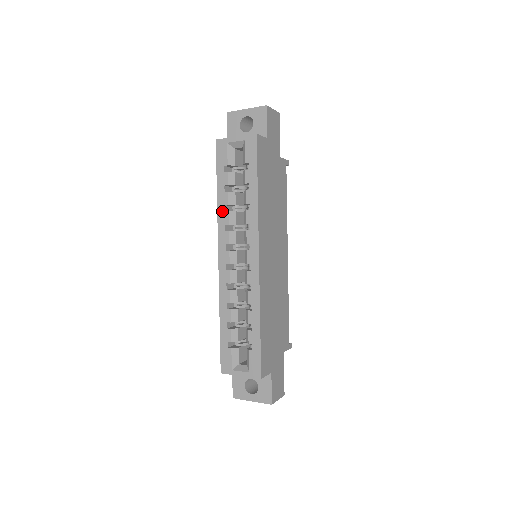
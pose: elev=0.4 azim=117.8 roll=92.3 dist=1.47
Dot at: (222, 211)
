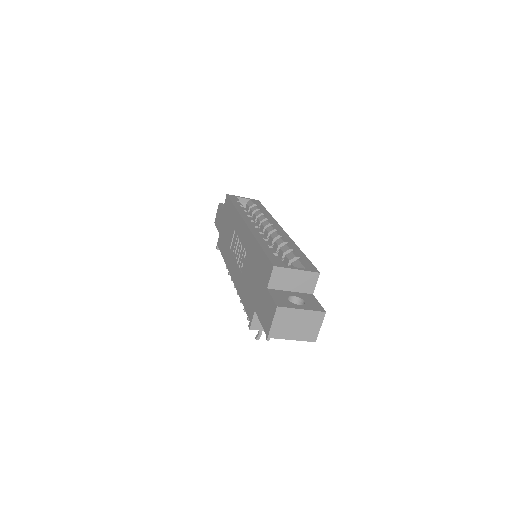
Dot at: (242, 211)
